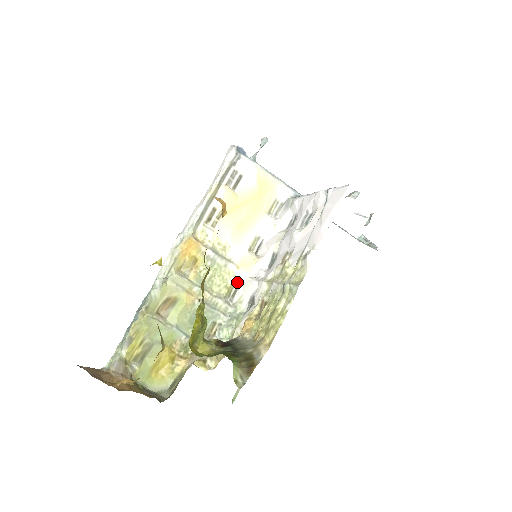
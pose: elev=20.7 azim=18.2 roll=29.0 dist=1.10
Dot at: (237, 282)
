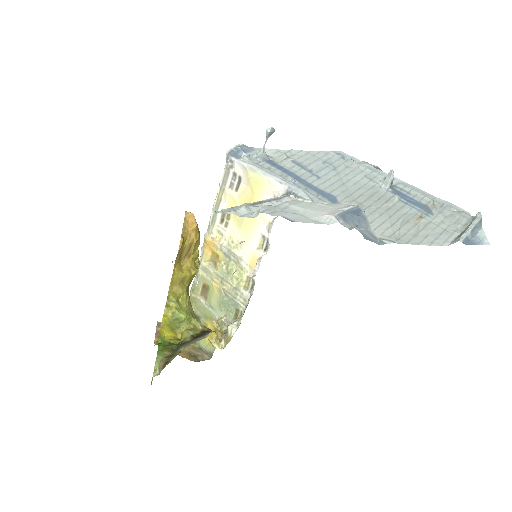
Dot at: occluded
